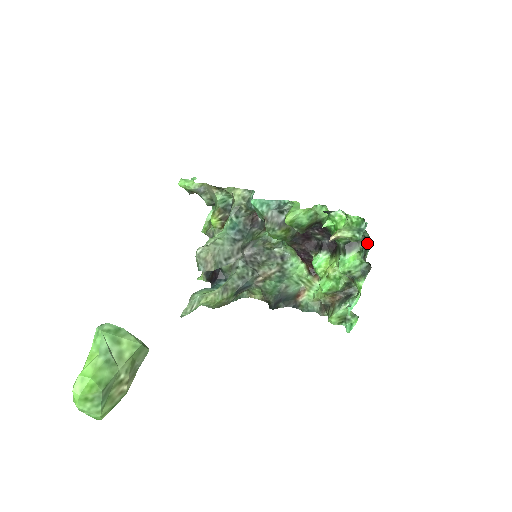
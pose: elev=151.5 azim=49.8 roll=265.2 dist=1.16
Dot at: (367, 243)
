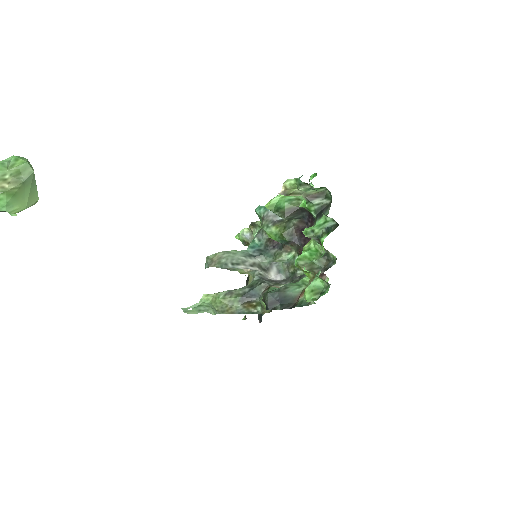
Dot at: occluded
